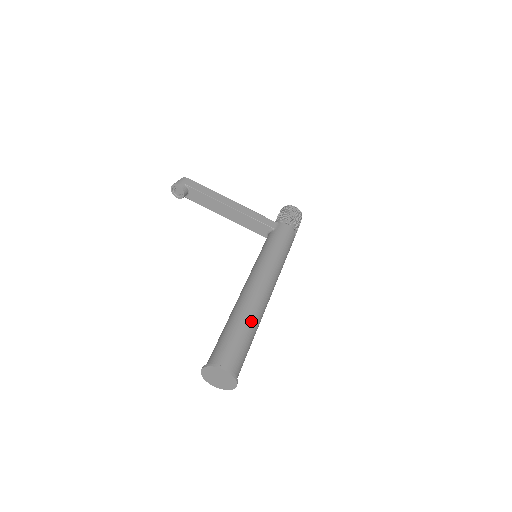
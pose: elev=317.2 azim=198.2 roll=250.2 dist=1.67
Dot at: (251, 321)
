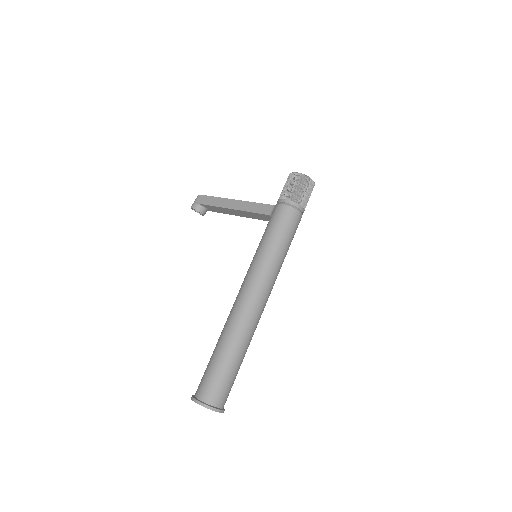
Dot at: (228, 344)
